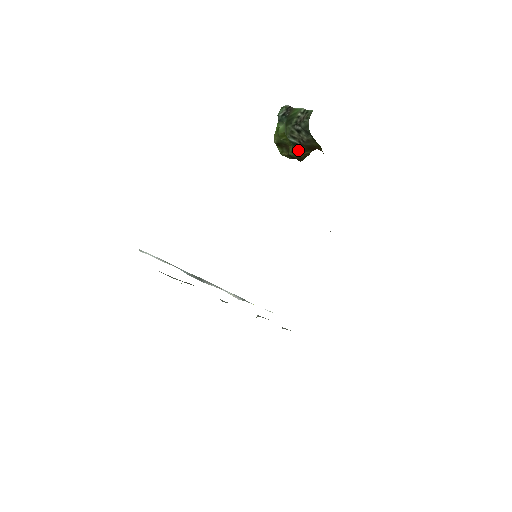
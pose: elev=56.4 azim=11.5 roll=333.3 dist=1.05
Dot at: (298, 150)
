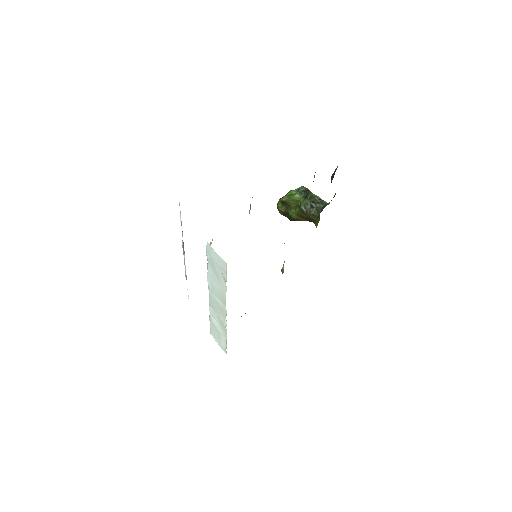
Dot at: (299, 215)
